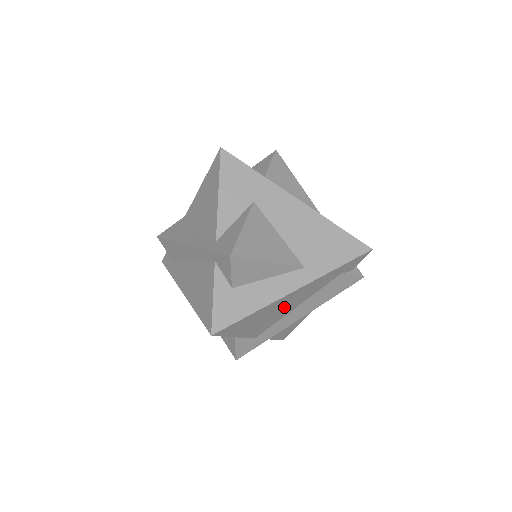
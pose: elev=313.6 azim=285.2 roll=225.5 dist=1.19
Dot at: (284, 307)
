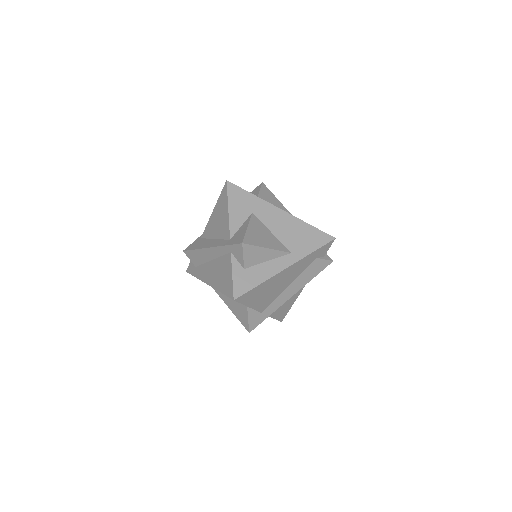
Dot at: (280, 284)
